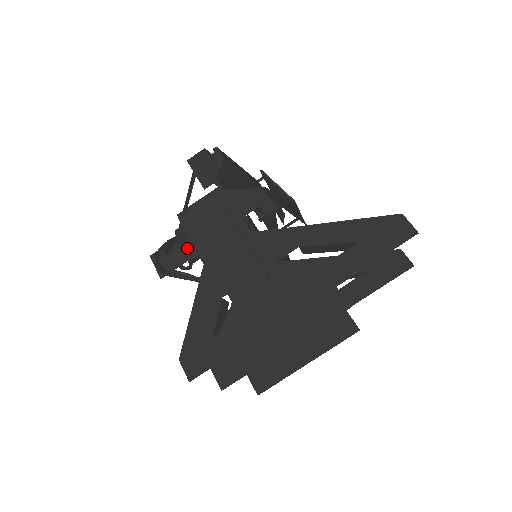
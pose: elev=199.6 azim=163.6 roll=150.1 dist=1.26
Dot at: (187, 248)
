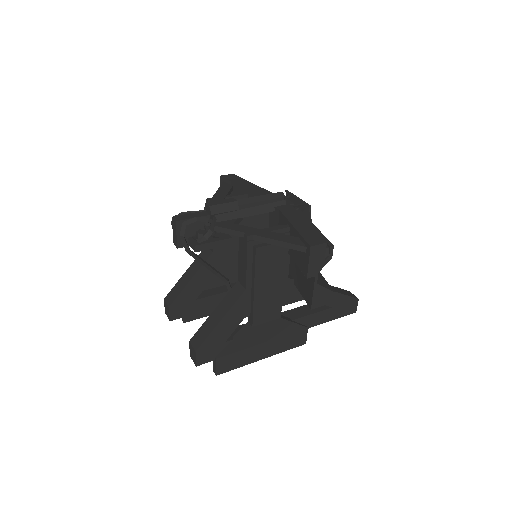
Dot at: occluded
